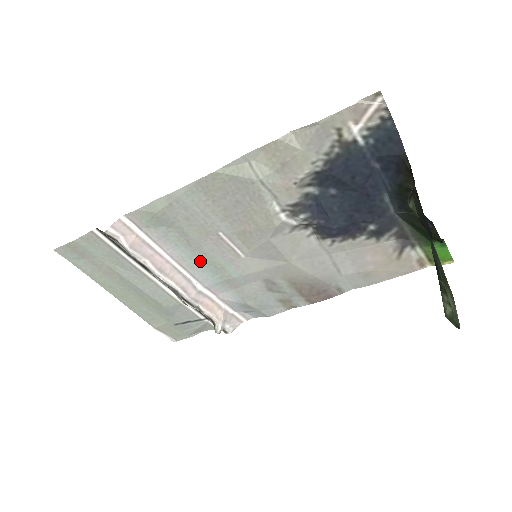
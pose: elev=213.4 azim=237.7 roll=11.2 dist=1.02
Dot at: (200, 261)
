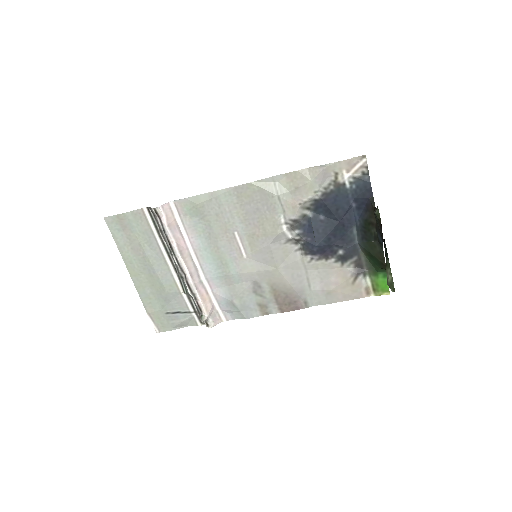
Dot at: (212, 254)
